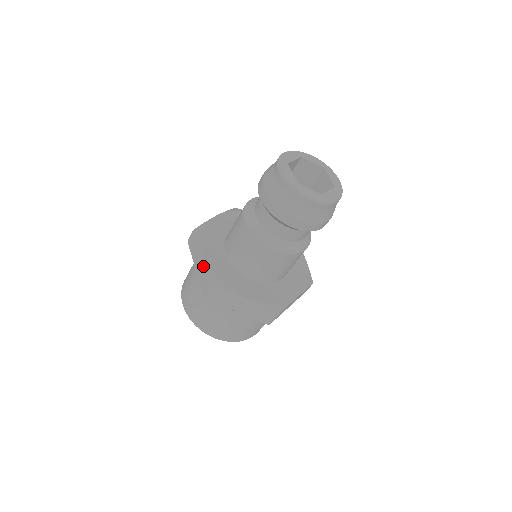
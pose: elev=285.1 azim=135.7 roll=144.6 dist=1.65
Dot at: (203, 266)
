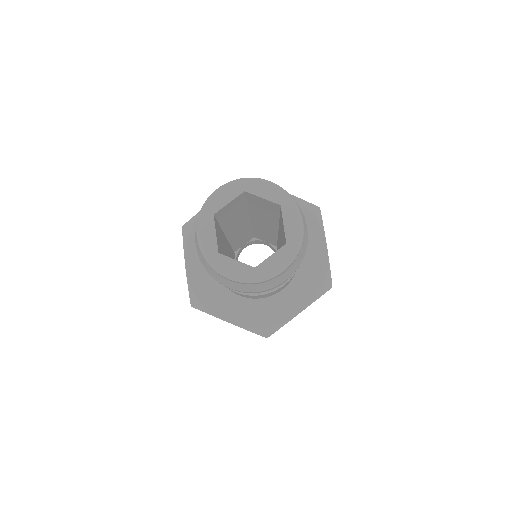
Dot at: occluded
